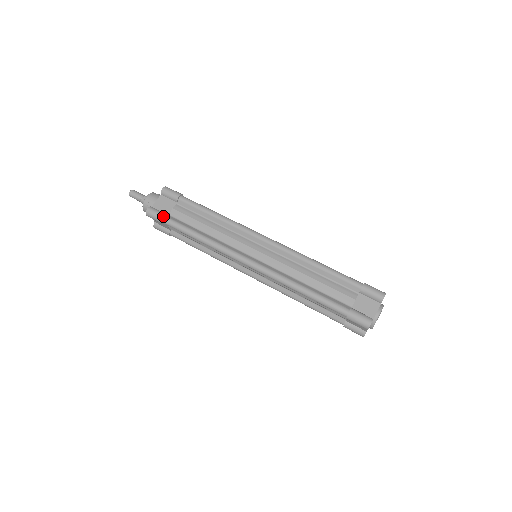
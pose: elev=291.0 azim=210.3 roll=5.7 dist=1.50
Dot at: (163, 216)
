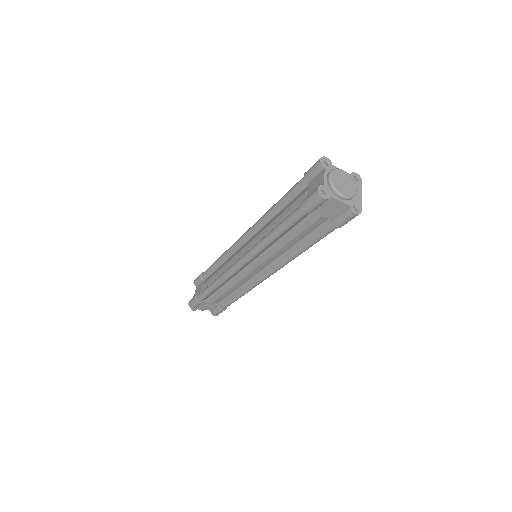
Dot at: (195, 297)
